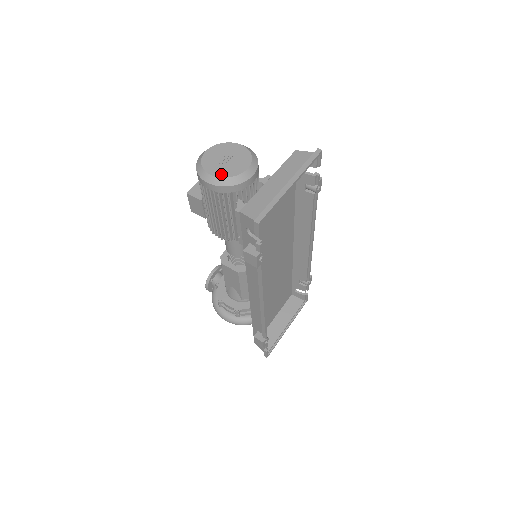
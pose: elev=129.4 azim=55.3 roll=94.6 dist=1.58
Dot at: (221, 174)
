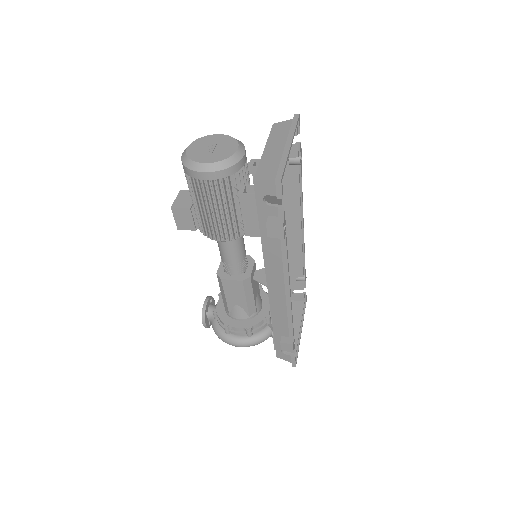
Dot at: (215, 159)
